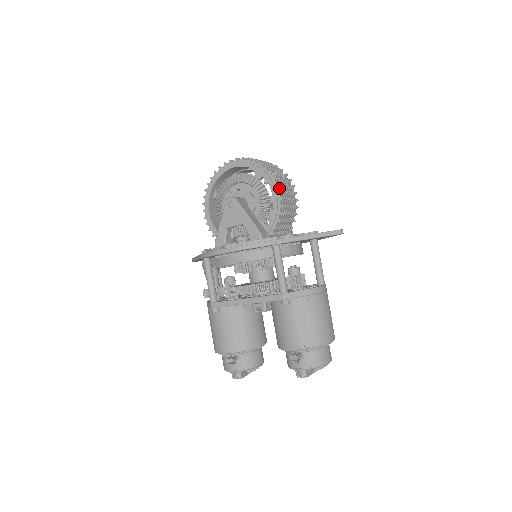
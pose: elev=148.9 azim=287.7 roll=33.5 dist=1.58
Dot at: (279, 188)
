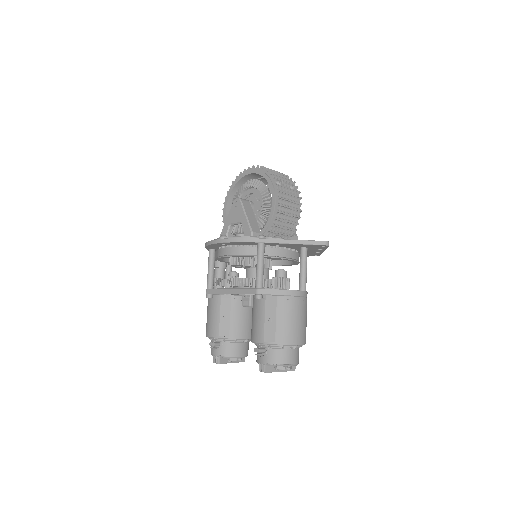
Dot at: (279, 195)
